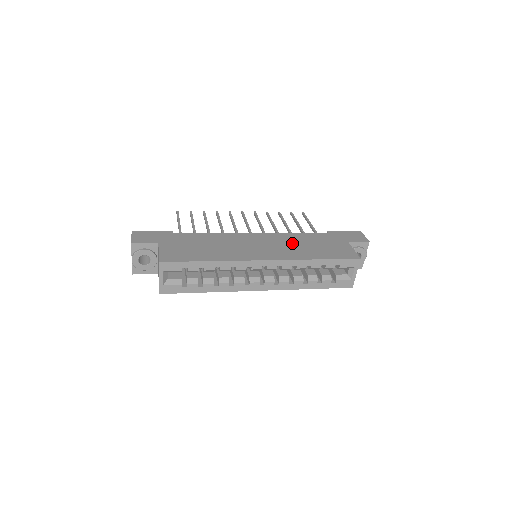
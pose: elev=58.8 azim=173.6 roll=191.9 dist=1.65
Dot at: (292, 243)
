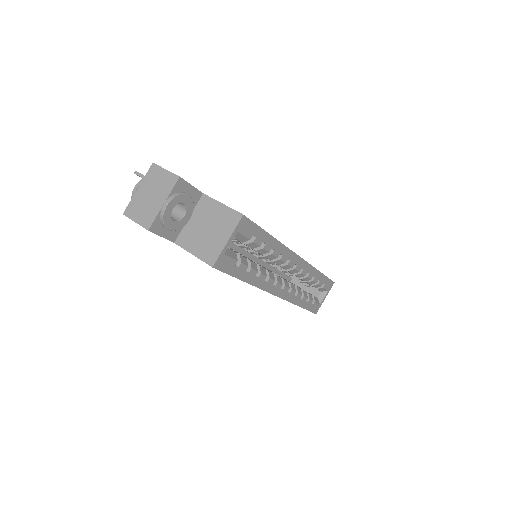
Dot at: occluded
